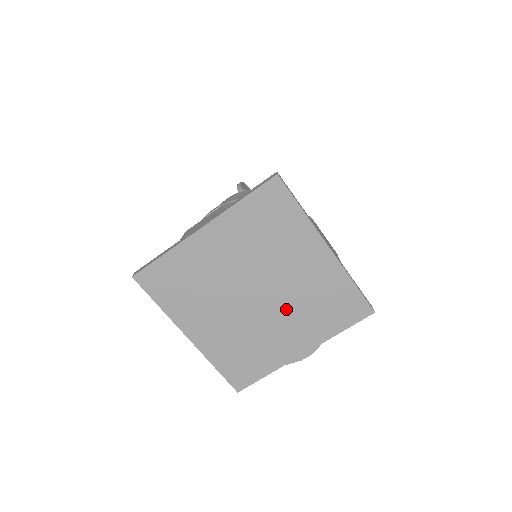
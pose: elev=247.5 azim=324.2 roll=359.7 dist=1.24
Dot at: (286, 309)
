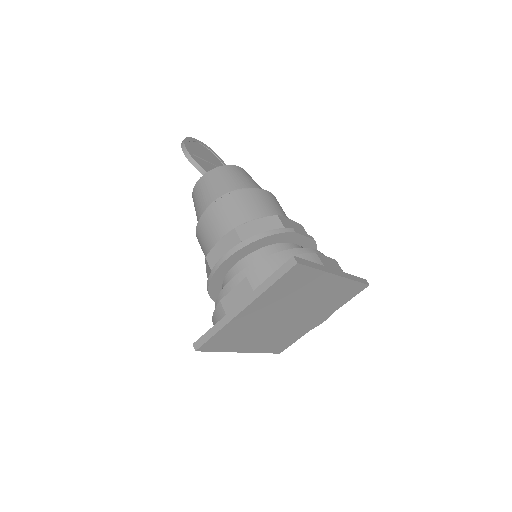
Dot at: (309, 312)
